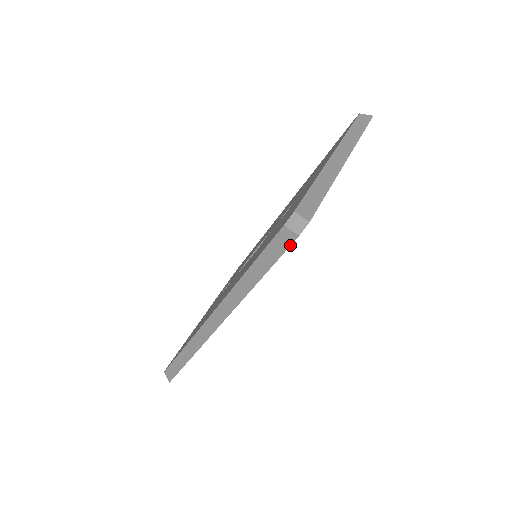
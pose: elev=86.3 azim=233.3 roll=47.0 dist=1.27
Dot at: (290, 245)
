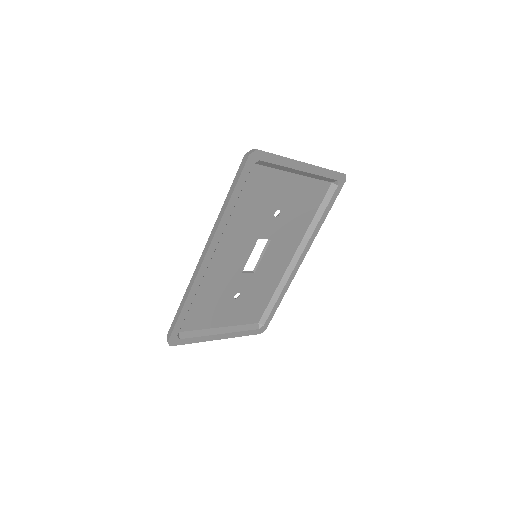
Dot at: (245, 163)
